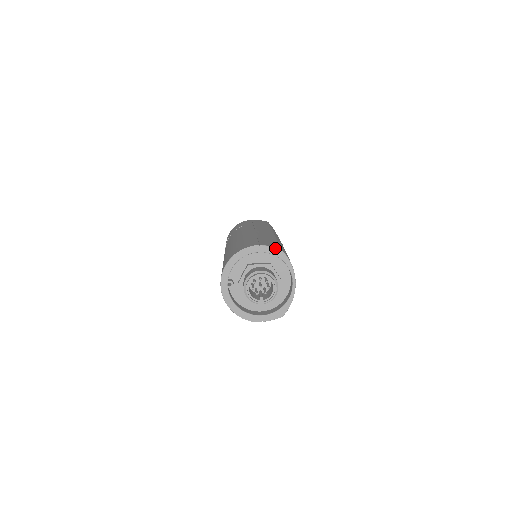
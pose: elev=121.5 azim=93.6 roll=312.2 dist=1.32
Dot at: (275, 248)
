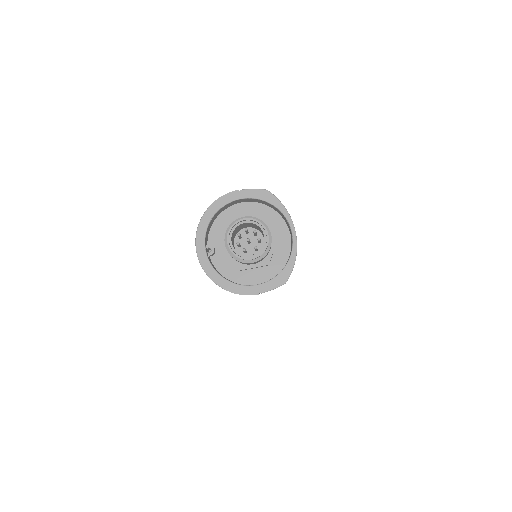
Dot at: (261, 190)
